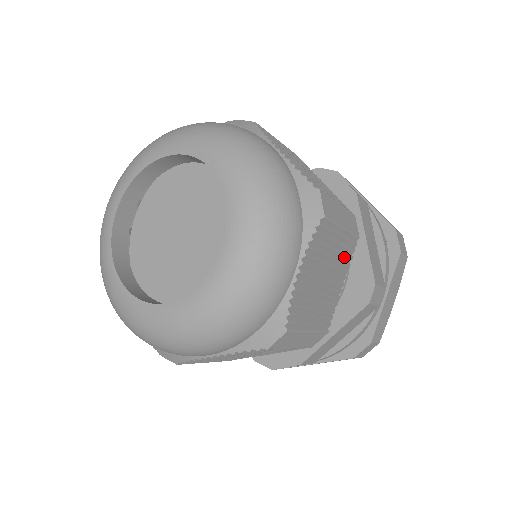
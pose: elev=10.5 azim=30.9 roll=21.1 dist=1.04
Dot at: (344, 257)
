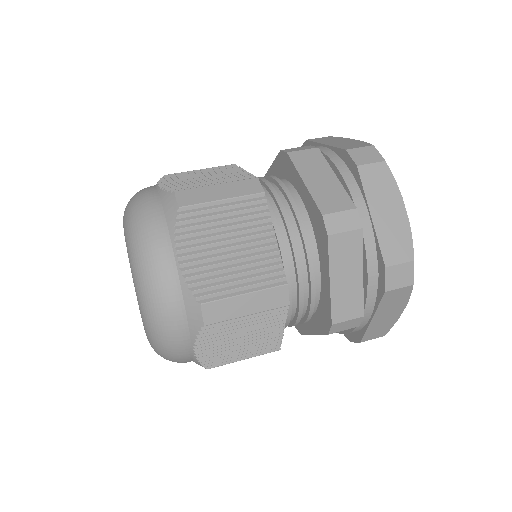
Dot at: (270, 320)
